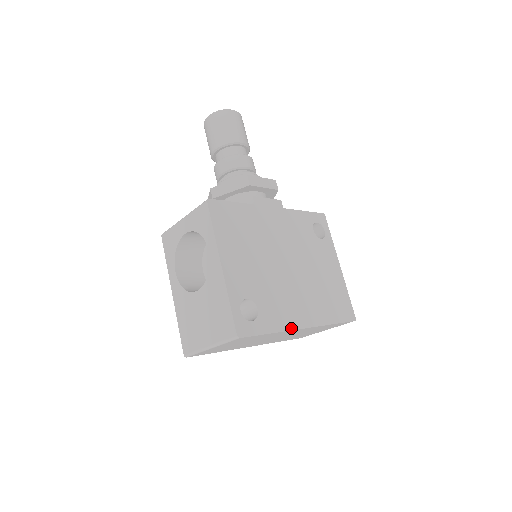
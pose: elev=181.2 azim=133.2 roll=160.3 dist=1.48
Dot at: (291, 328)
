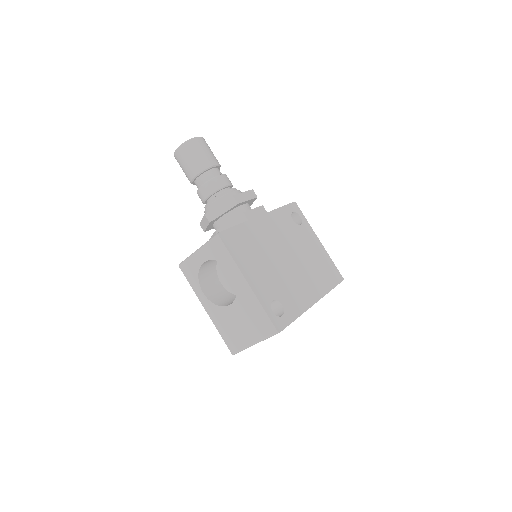
Dot at: (307, 308)
